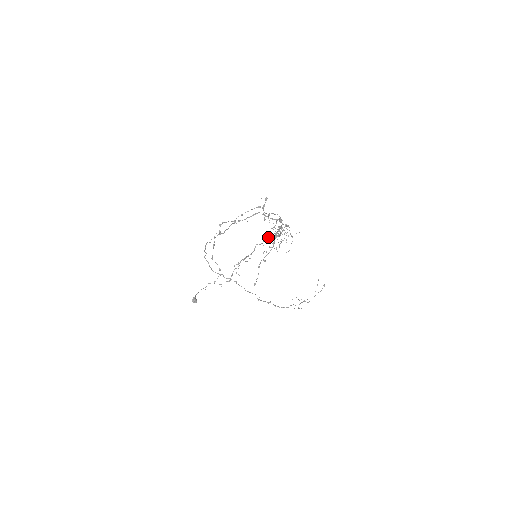
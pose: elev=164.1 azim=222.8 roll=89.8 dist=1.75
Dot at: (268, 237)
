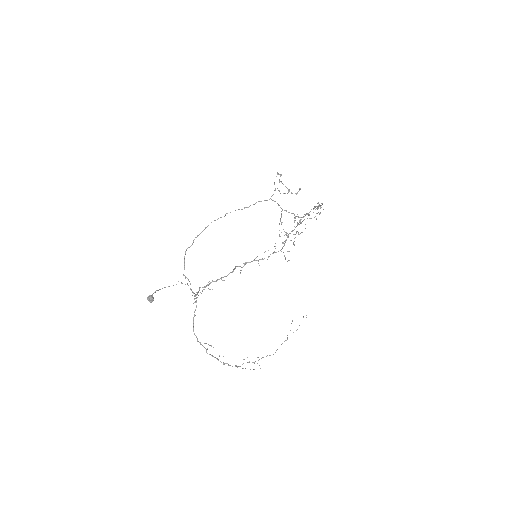
Dot at: (257, 256)
